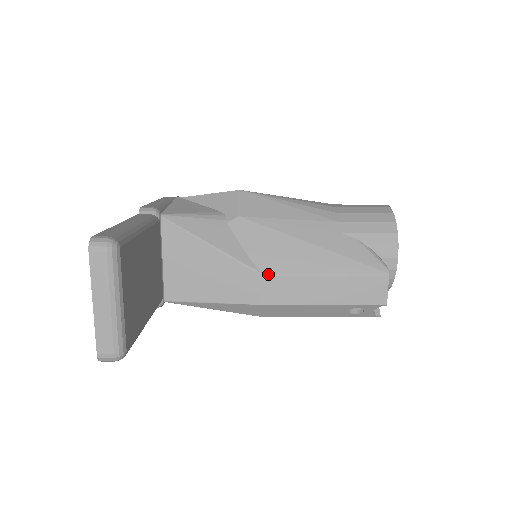
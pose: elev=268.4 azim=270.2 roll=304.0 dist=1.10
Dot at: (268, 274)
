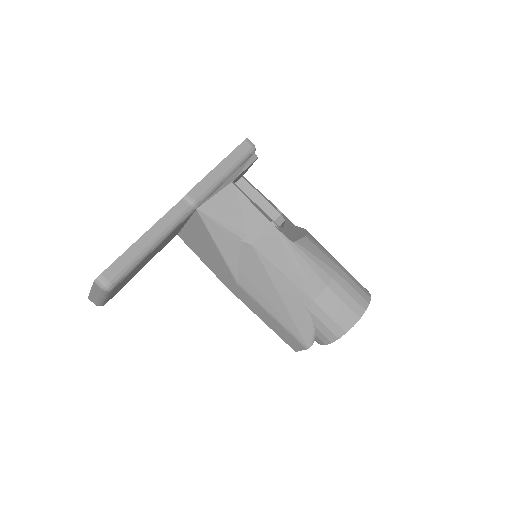
Dot at: (241, 287)
